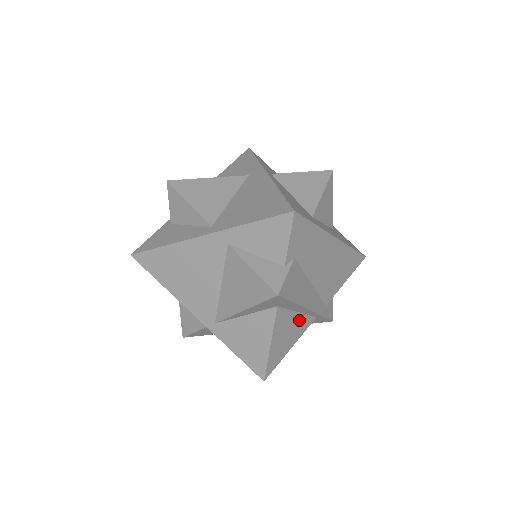
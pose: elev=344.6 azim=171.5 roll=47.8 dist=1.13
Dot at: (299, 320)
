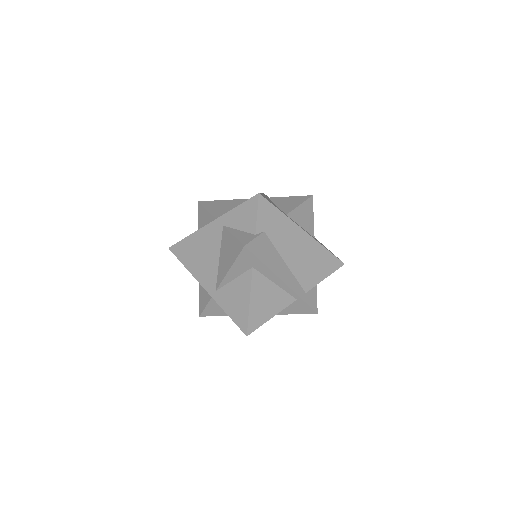
Dot at: (277, 293)
